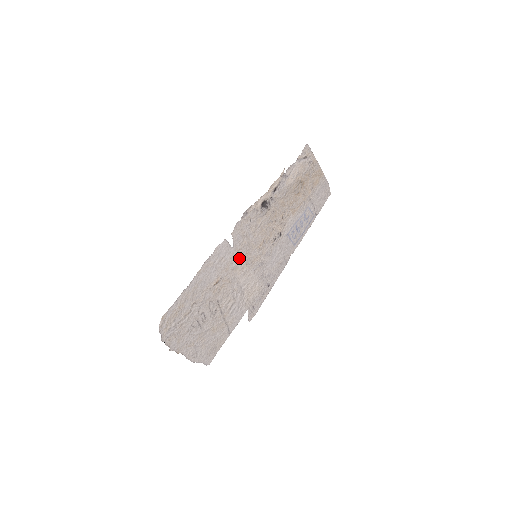
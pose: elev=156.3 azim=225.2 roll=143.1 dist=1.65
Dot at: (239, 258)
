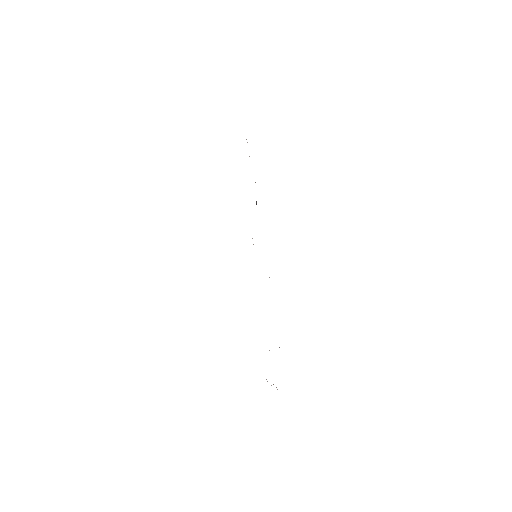
Dot at: occluded
